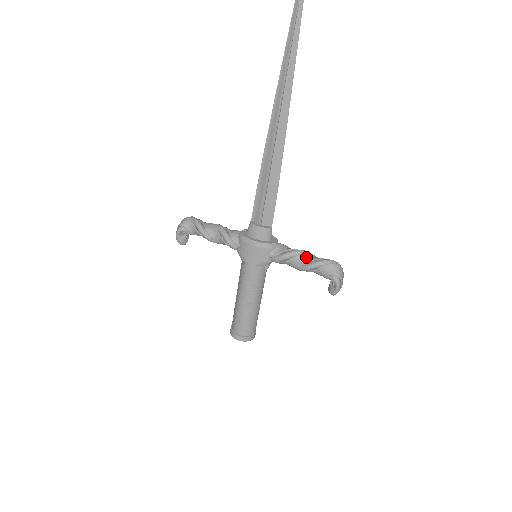
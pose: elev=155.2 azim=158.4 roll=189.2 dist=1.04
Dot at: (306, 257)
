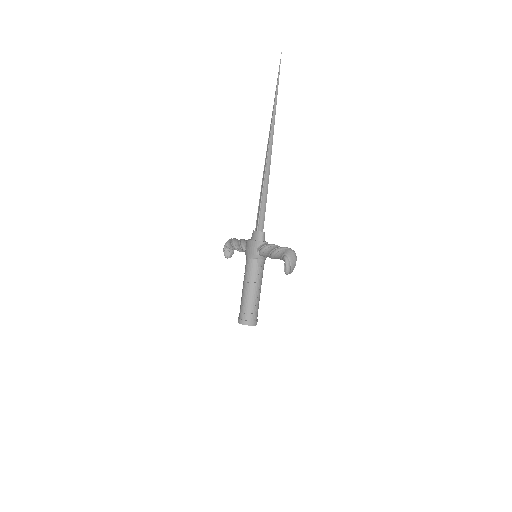
Dot at: (275, 247)
